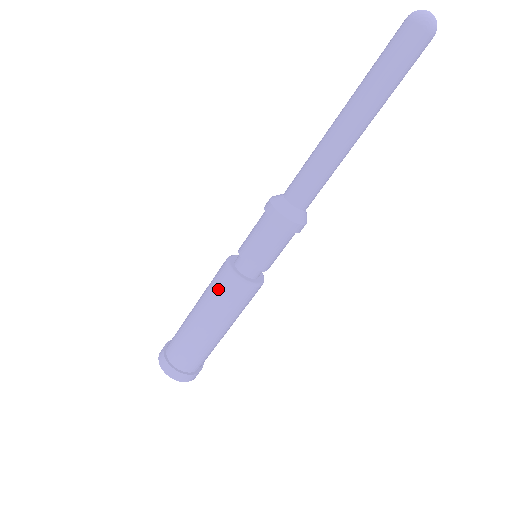
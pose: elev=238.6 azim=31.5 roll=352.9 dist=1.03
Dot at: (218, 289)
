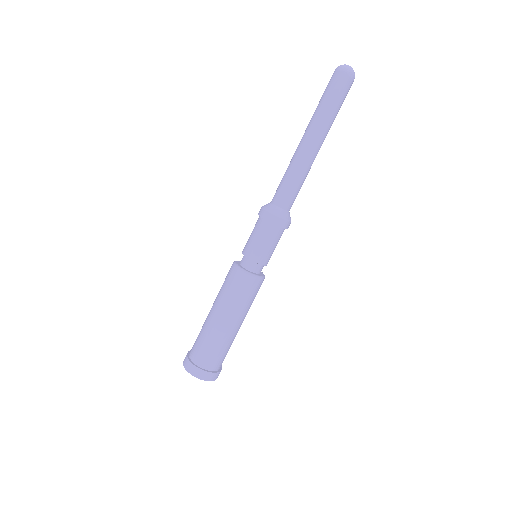
Dot at: (225, 279)
